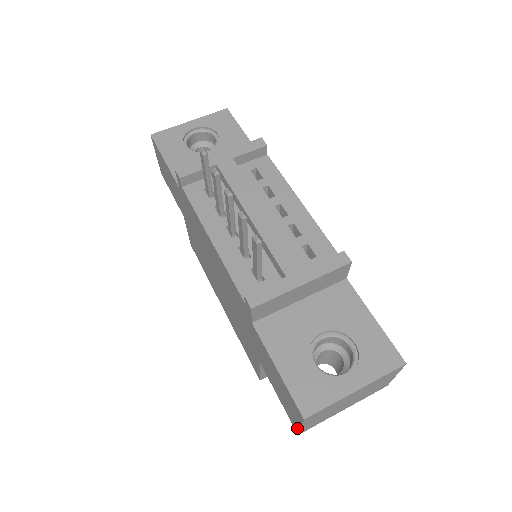
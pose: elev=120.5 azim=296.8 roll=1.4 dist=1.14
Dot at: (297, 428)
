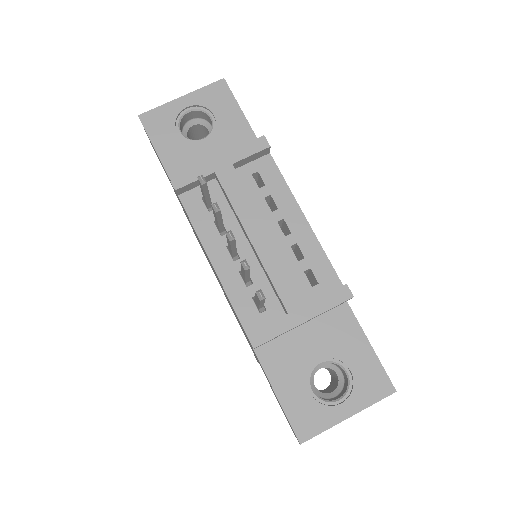
Dot at: occluded
